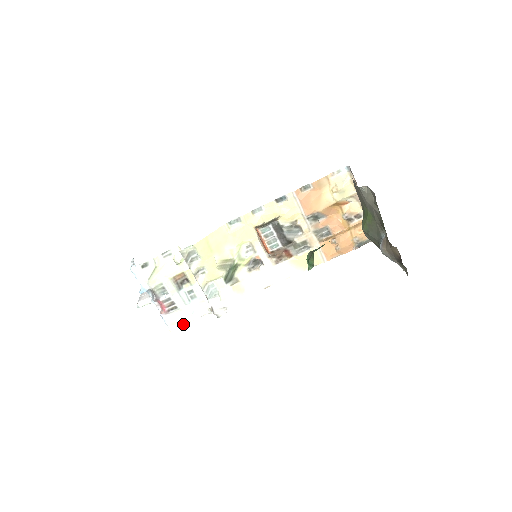
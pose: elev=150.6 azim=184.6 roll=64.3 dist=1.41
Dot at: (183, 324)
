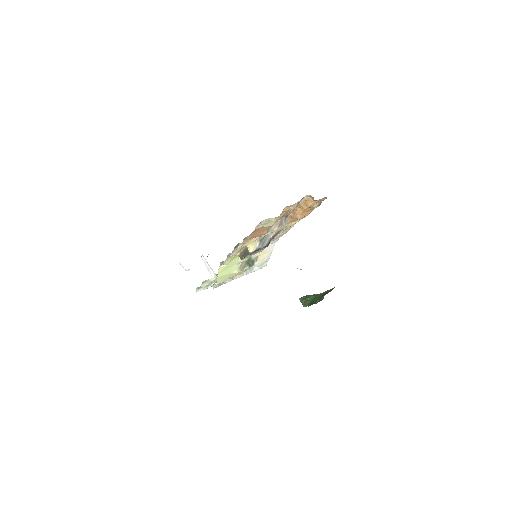
Dot at: occluded
